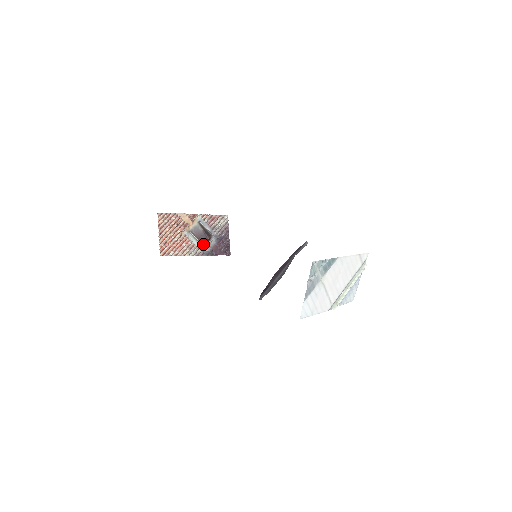
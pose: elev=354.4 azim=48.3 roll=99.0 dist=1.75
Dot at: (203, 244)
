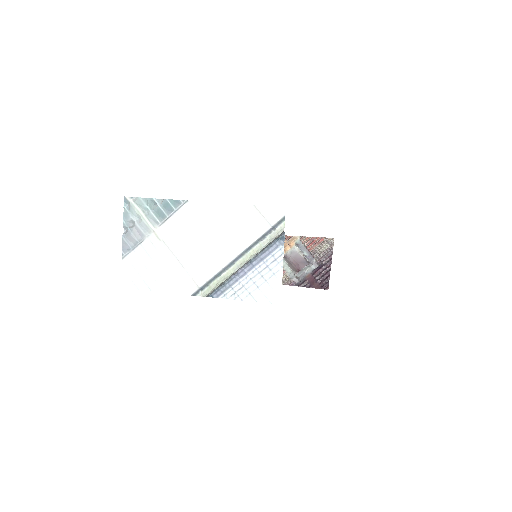
Dot at: (296, 272)
